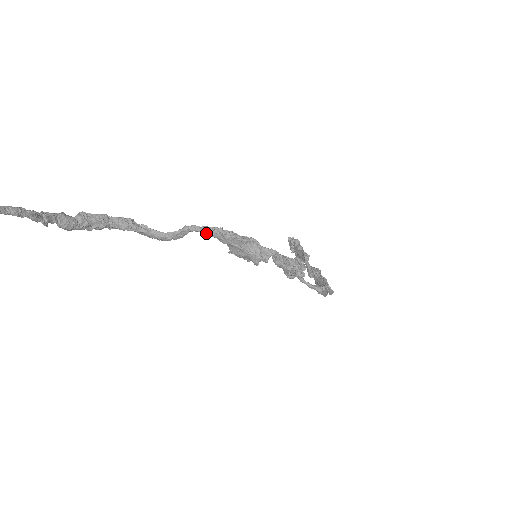
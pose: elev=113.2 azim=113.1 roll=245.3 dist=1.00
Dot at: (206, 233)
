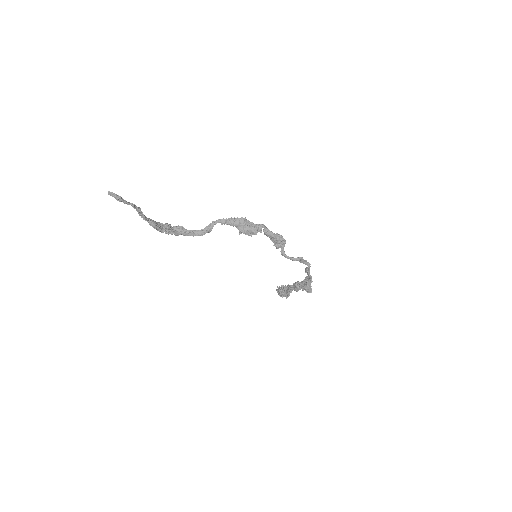
Dot at: (224, 222)
